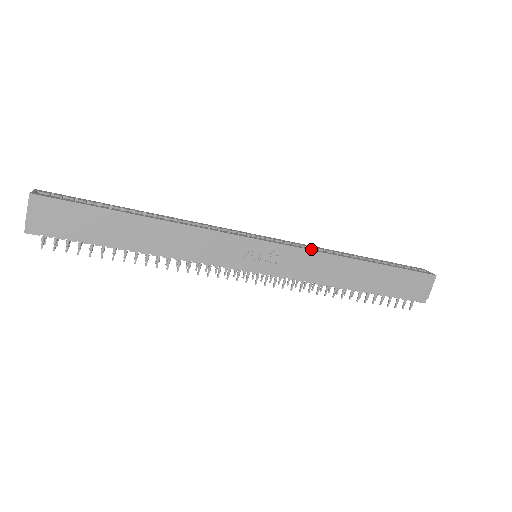
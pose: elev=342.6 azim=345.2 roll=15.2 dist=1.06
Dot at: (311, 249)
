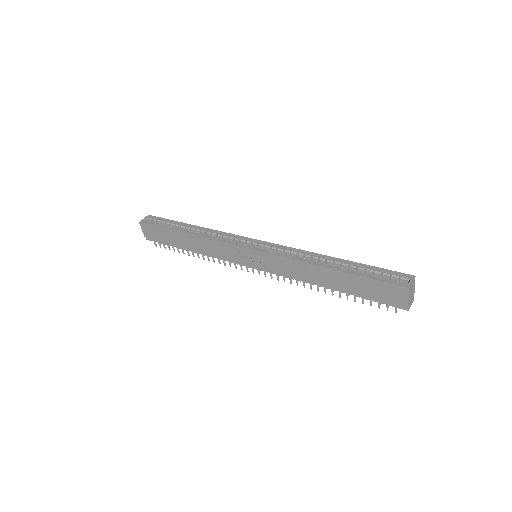
Dot at: (285, 256)
